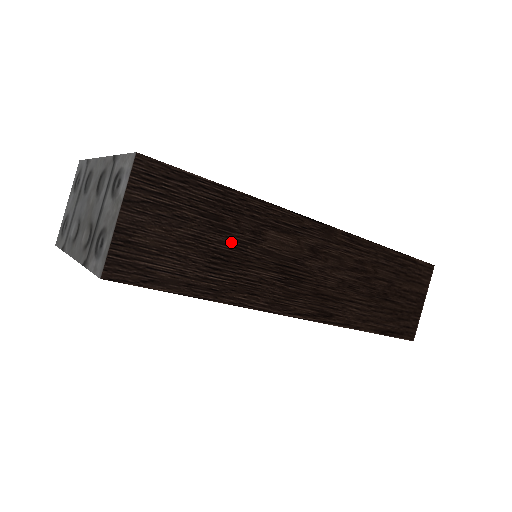
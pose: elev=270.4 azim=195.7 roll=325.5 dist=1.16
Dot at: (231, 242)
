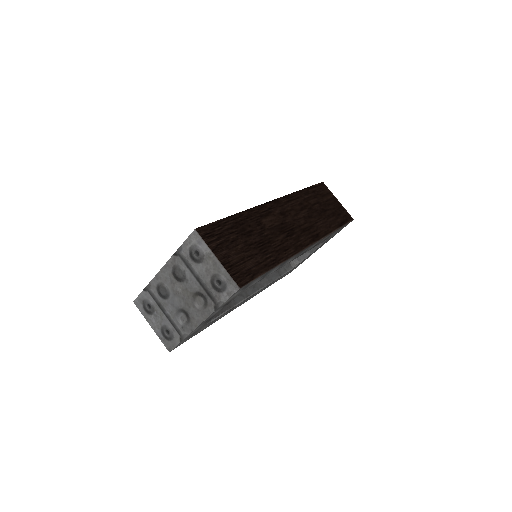
Dot at: (257, 236)
